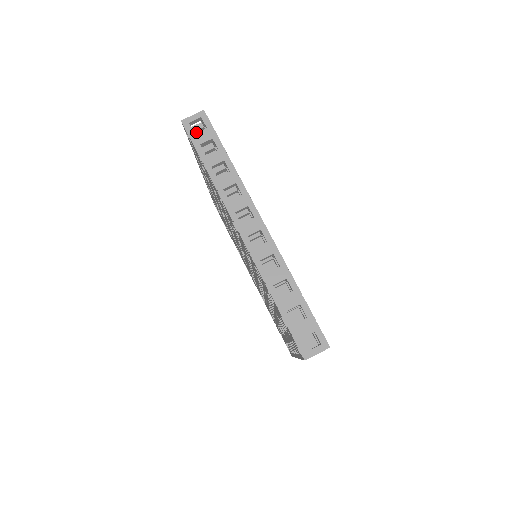
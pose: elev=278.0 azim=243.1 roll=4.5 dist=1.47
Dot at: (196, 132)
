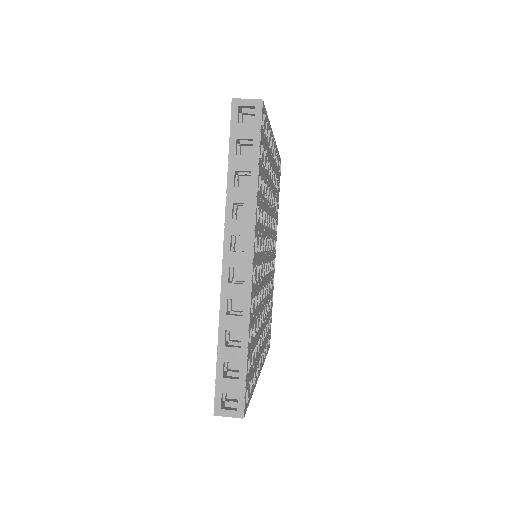
Dot at: occluded
